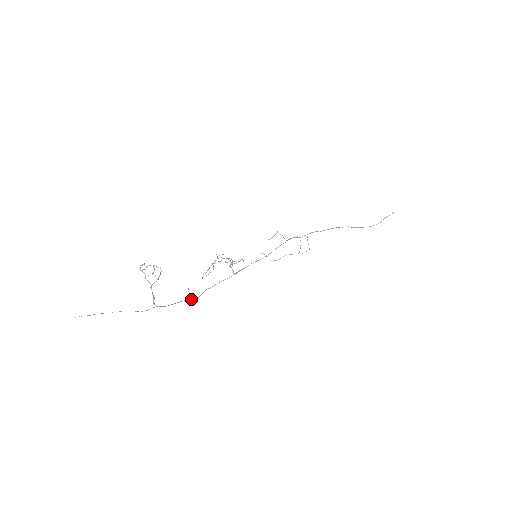
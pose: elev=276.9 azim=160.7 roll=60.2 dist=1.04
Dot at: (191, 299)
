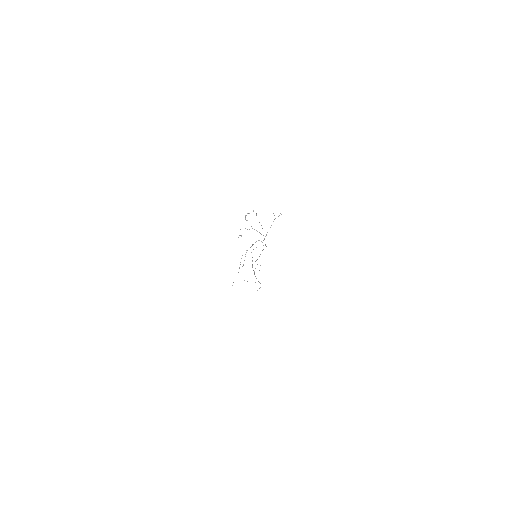
Dot at: occluded
